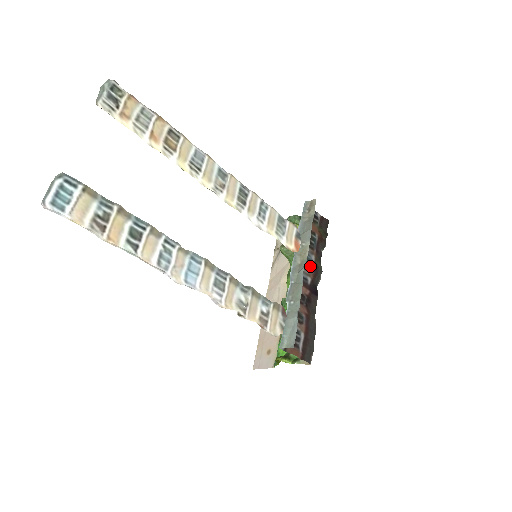
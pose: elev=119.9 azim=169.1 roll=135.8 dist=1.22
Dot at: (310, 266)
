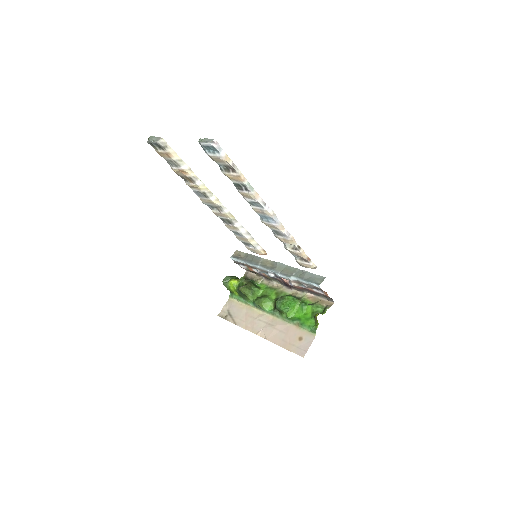
Dot at: occluded
